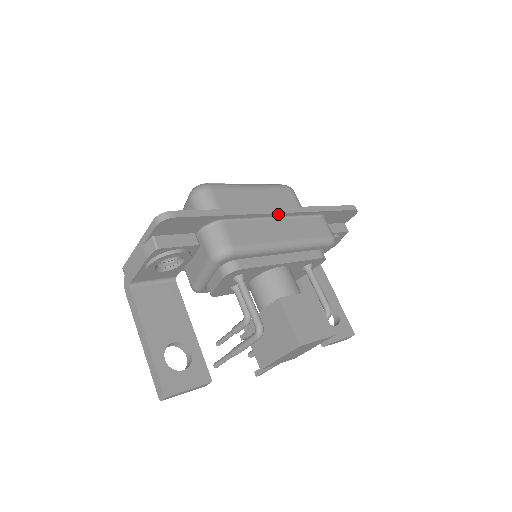
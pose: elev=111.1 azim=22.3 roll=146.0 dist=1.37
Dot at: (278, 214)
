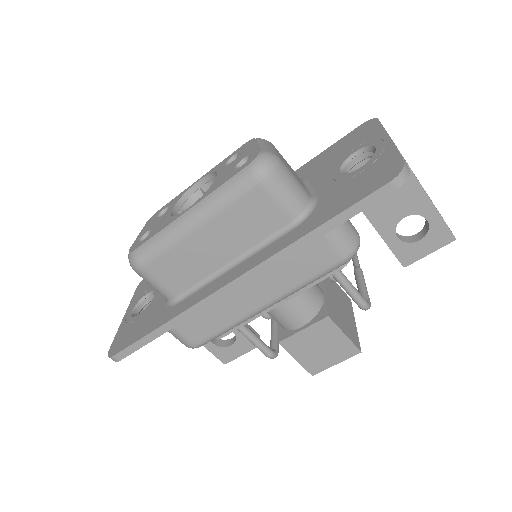
Dot at: (236, 287)
